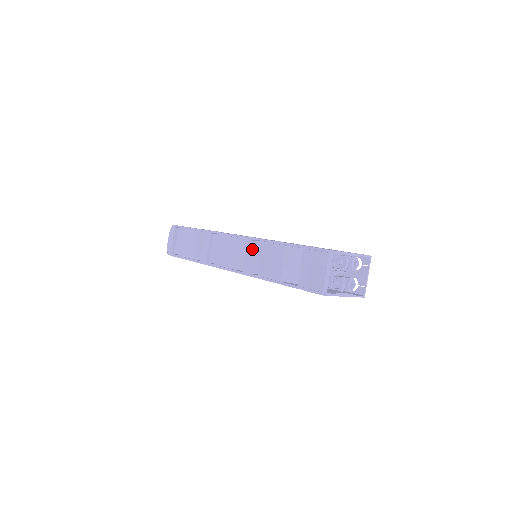
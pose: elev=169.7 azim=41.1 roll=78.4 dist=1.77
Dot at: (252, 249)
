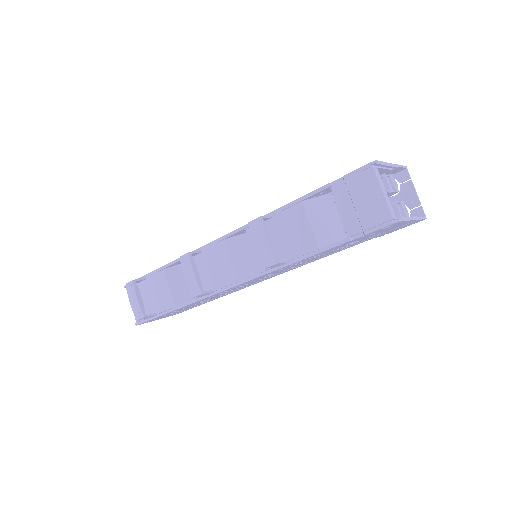
Dot at: (260, 229)
